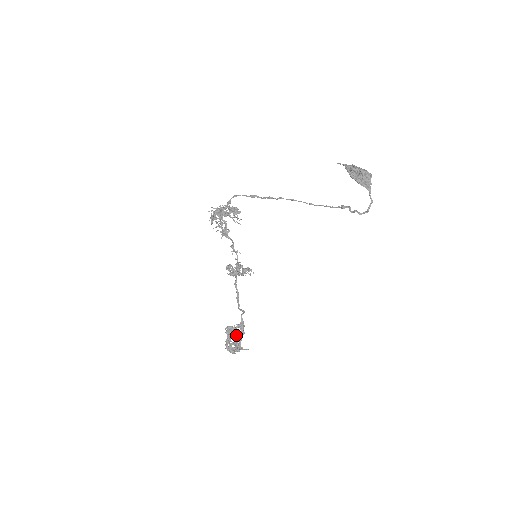
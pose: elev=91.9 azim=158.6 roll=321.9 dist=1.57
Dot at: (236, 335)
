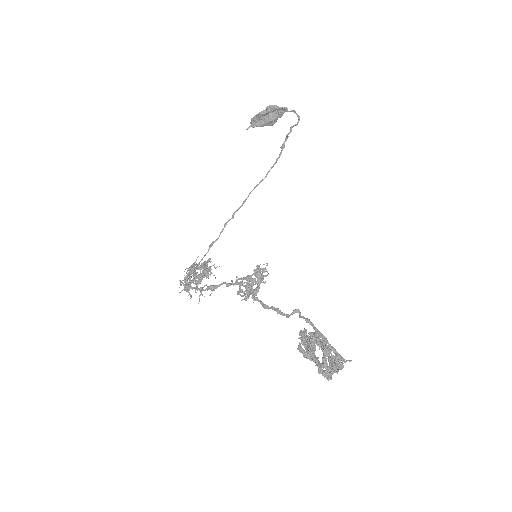
Dot at: (317, 342)
